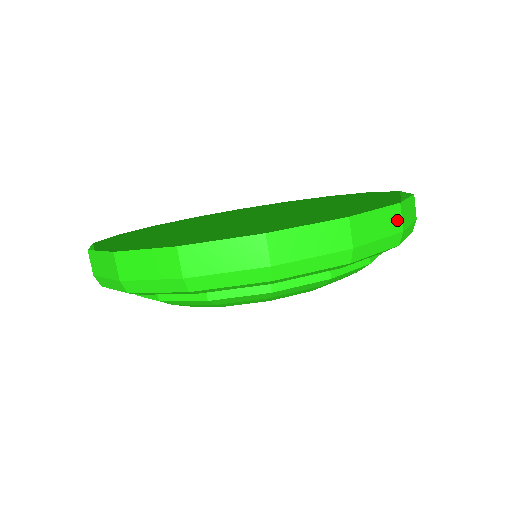
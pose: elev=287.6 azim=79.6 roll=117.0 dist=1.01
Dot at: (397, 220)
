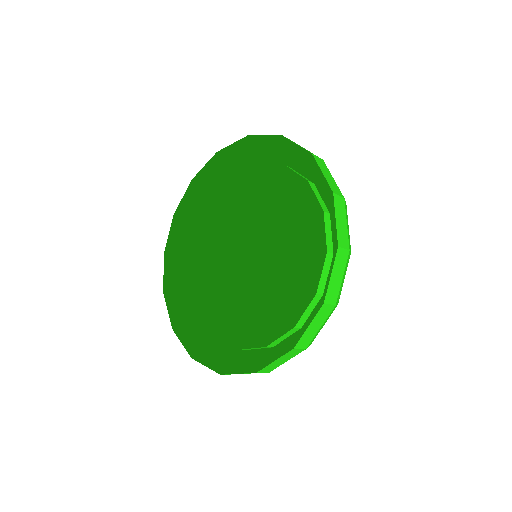
Dot at: (340, 201)
